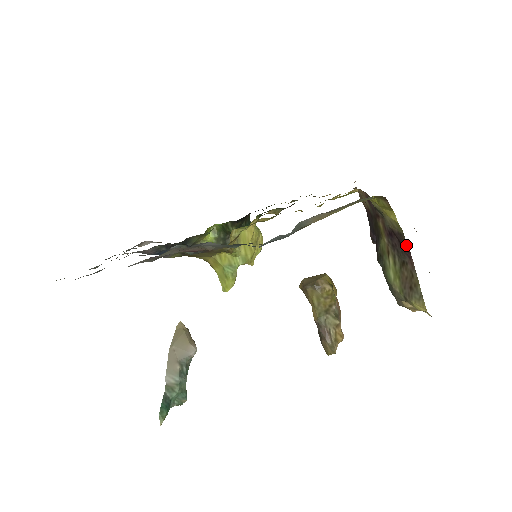
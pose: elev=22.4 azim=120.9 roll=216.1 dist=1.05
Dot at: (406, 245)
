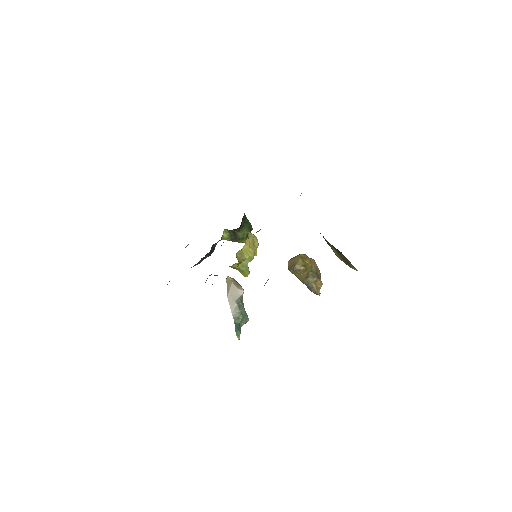
Dot at: occluded
